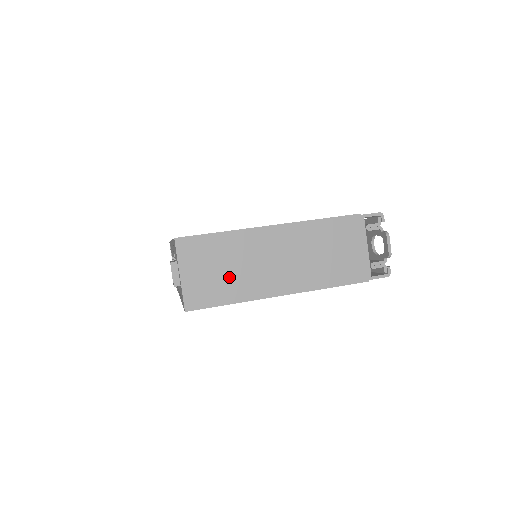
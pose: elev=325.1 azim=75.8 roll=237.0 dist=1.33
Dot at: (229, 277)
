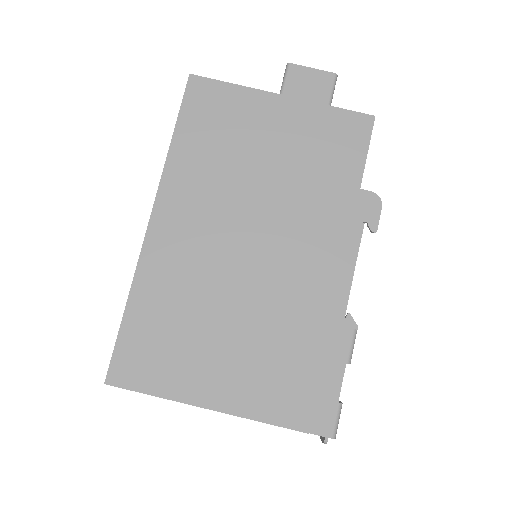
Dot at: occluded
